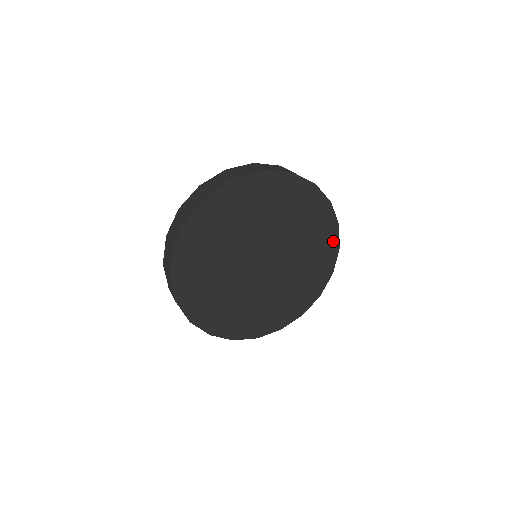
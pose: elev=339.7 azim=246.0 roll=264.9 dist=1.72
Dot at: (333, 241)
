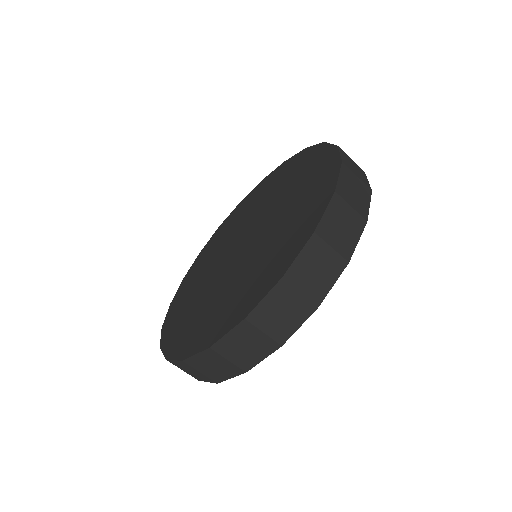
Dot at: occluded
